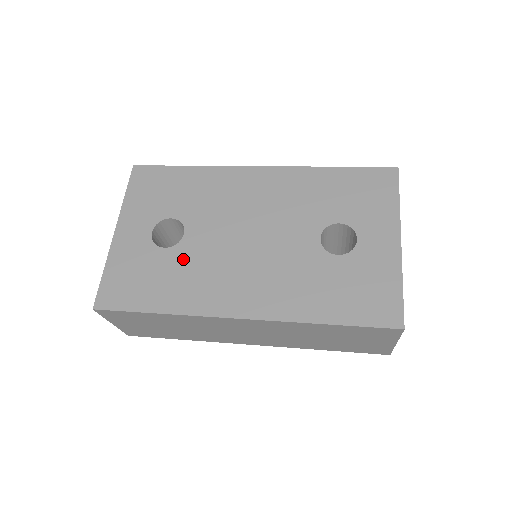
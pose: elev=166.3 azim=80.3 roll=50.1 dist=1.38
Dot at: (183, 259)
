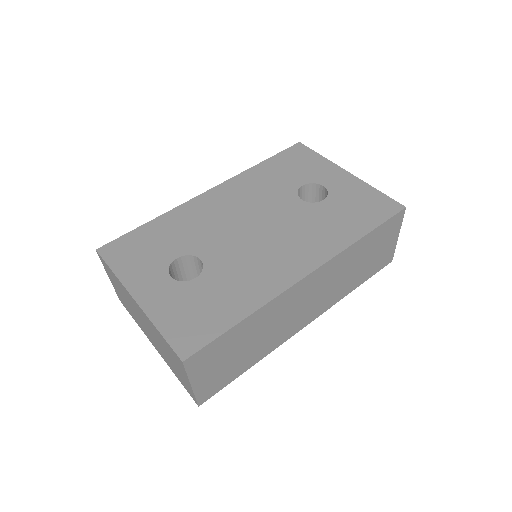
Dot at: (220, 274)
